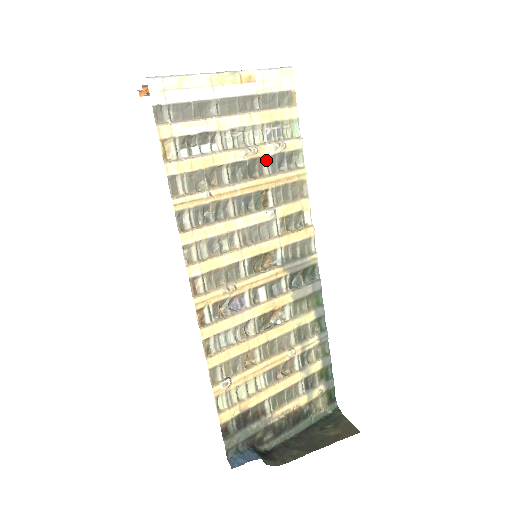
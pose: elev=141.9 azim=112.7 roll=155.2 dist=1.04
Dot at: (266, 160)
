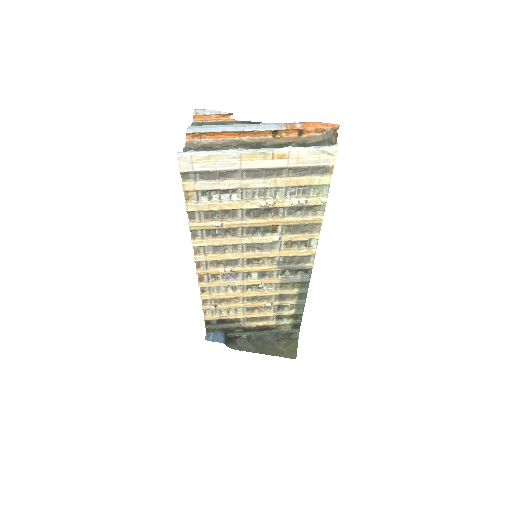
Dot at: (283, 208)
